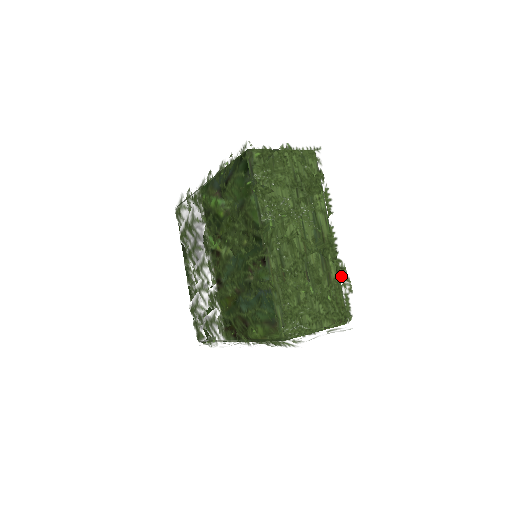
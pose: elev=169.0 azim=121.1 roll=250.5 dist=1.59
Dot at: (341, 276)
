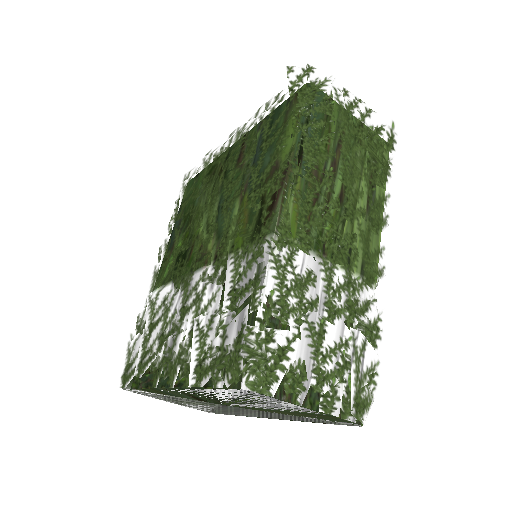
Dot at: occluded
